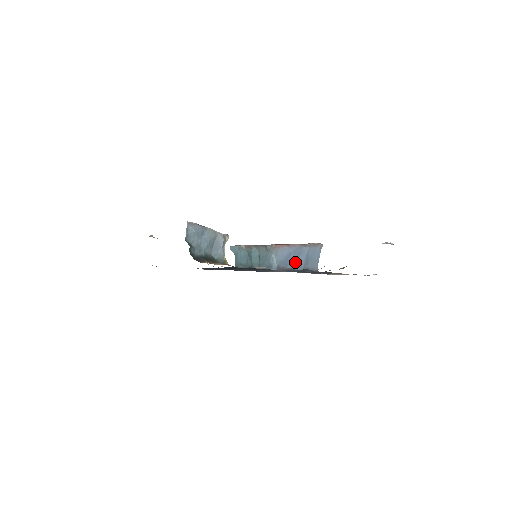
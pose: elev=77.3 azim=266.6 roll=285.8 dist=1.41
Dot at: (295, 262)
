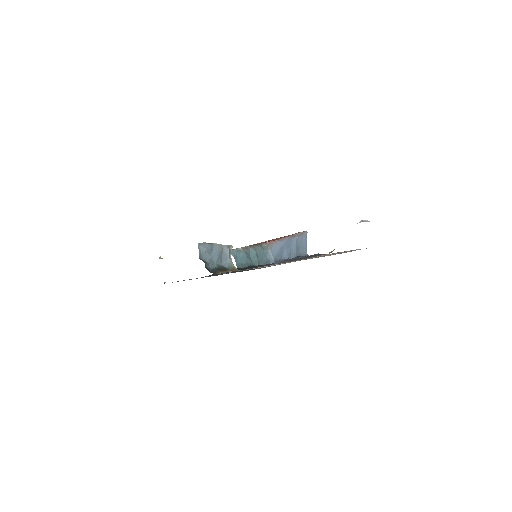
Dot at: (288, 252)
